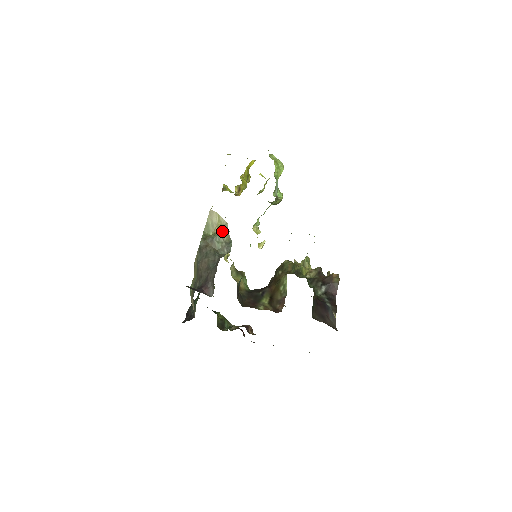
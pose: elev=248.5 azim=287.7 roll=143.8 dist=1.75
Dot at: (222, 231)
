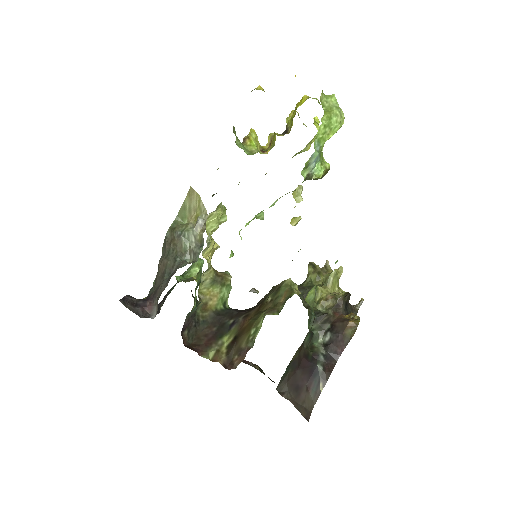
Dot at: (196, 225)
